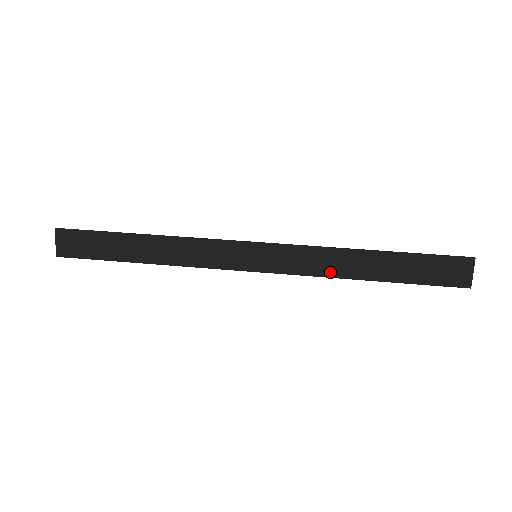
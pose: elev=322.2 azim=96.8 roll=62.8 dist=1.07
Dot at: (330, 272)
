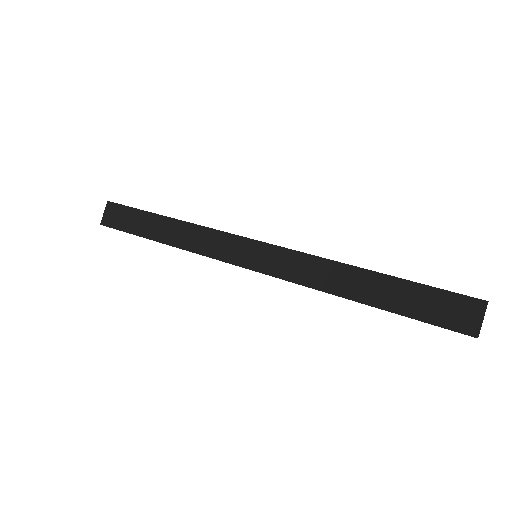
Dot at: (320, 284)
